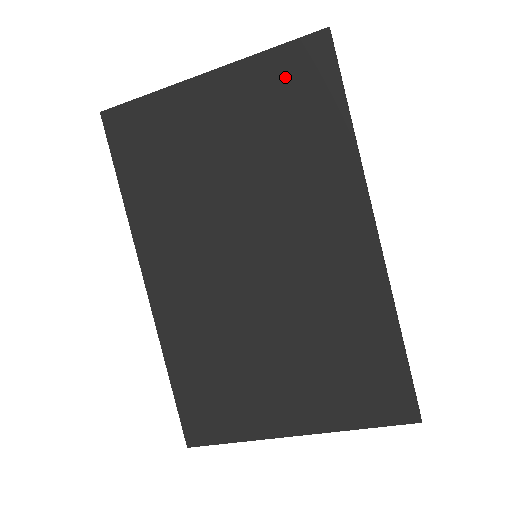
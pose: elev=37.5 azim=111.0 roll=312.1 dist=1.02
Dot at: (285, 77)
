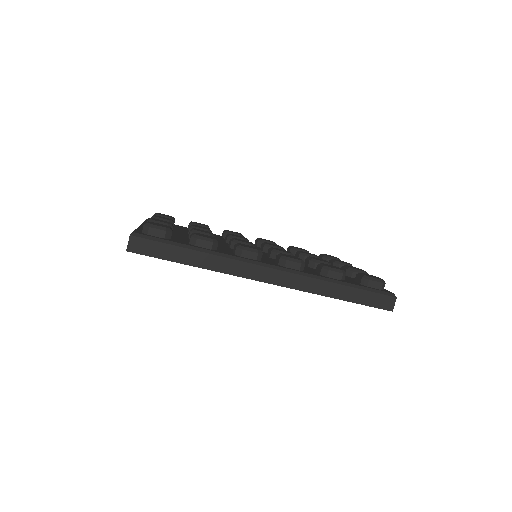
Dot at: occluded
